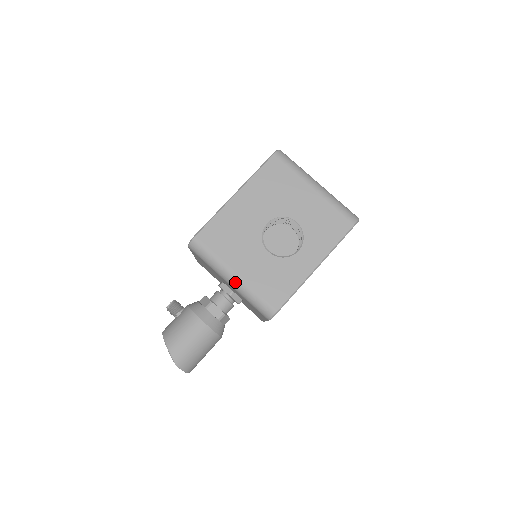
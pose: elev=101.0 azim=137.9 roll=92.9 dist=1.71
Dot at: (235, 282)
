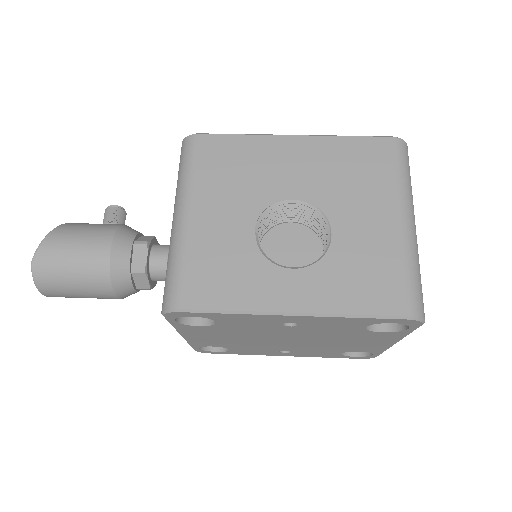
Dot at: (177, 224)
